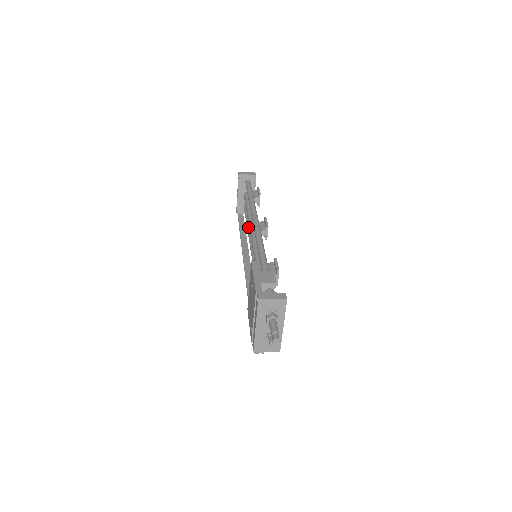
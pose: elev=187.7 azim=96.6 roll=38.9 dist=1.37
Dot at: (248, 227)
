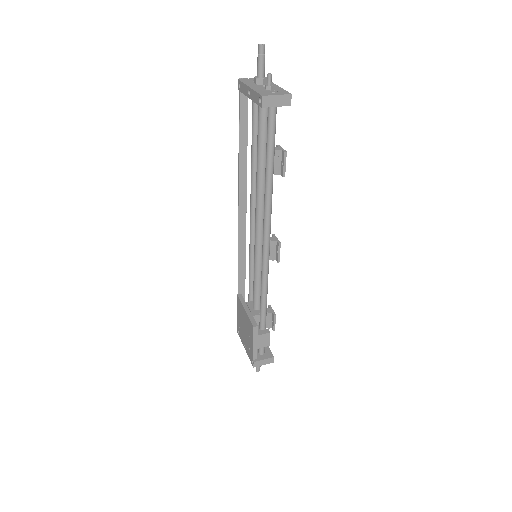
Dot at: (253, 170)
